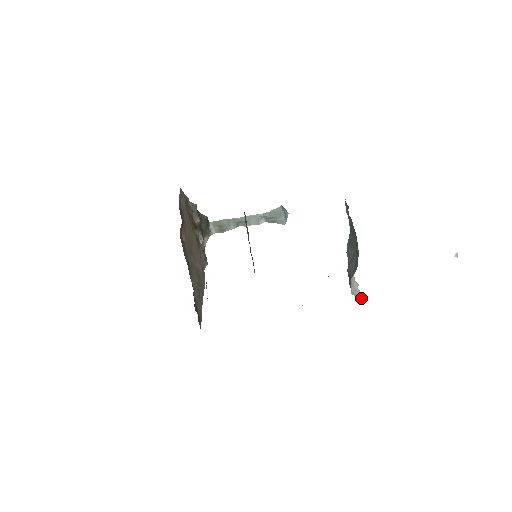
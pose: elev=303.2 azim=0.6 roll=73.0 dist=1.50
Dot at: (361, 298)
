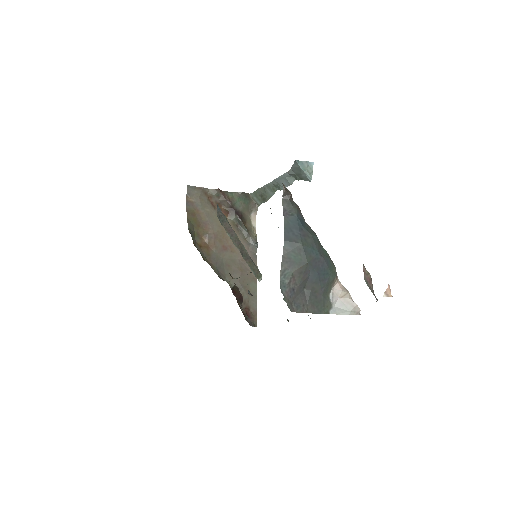
Dot at: (359, 310)
